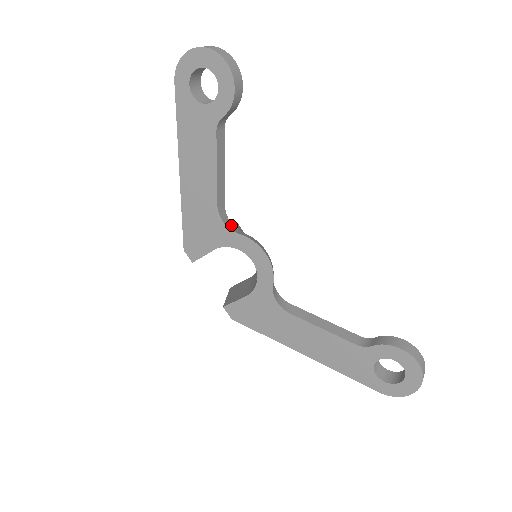
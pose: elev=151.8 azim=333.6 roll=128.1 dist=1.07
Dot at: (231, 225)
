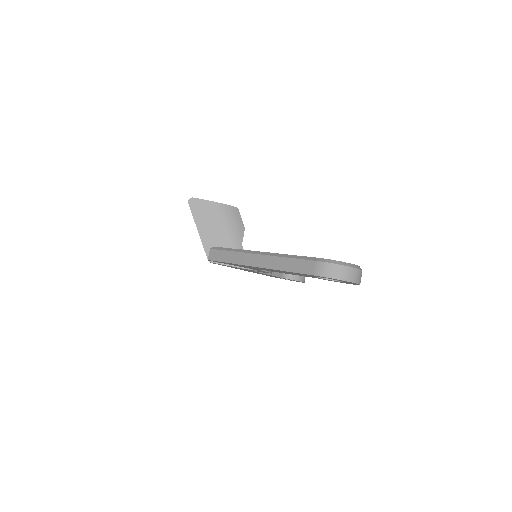
Dot at: occluded
